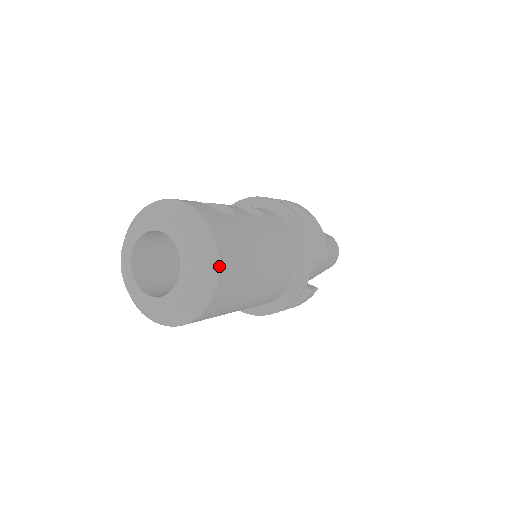
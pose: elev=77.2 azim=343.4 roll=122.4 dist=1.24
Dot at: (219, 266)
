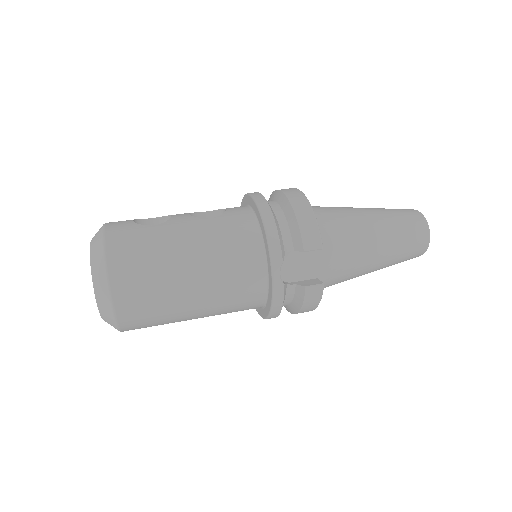
Dot at: (108, 277)
